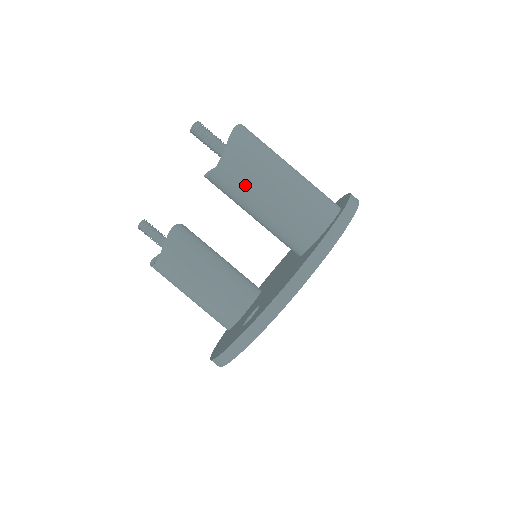
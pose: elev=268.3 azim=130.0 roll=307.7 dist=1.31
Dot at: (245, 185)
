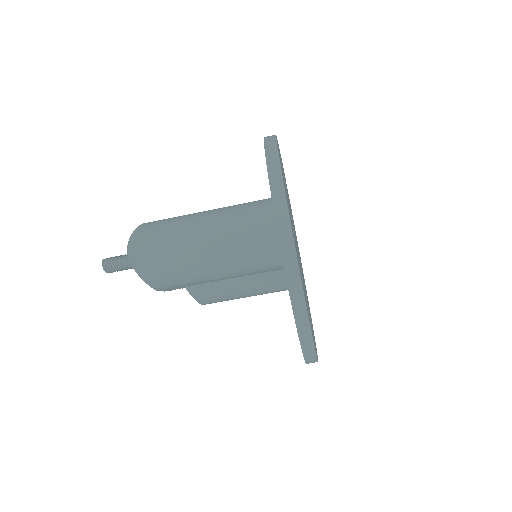
Dot at: (190, 283)
